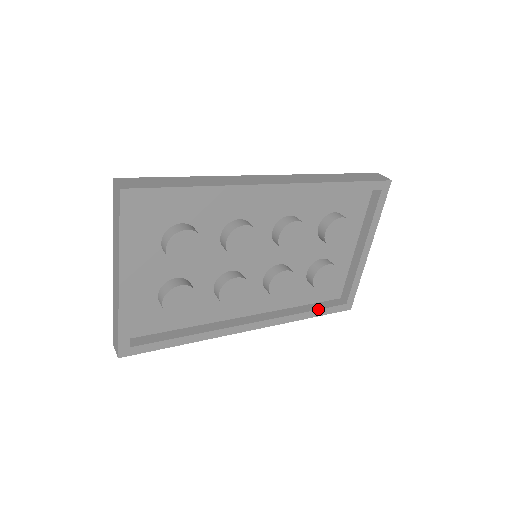
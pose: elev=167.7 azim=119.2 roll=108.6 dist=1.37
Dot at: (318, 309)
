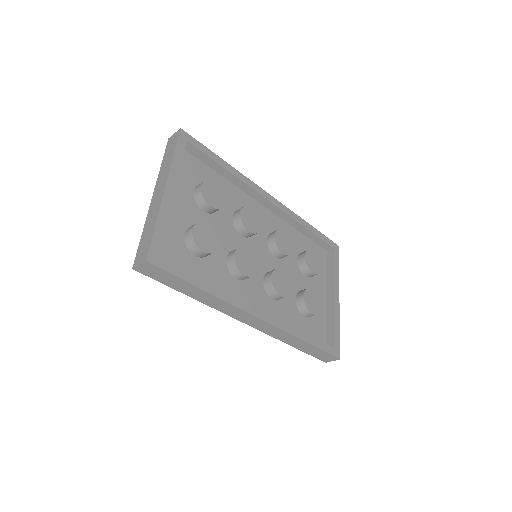
Dot at: (313, 337)
